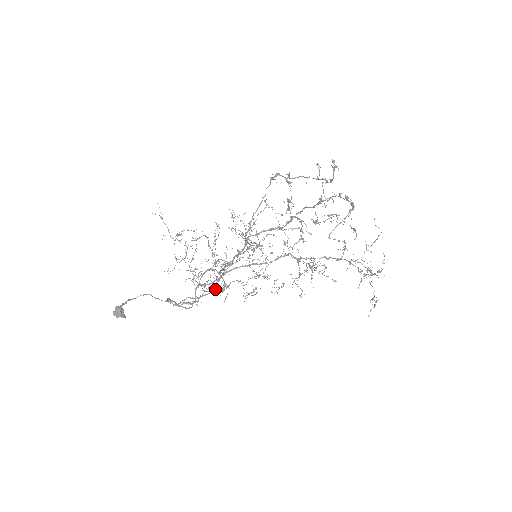
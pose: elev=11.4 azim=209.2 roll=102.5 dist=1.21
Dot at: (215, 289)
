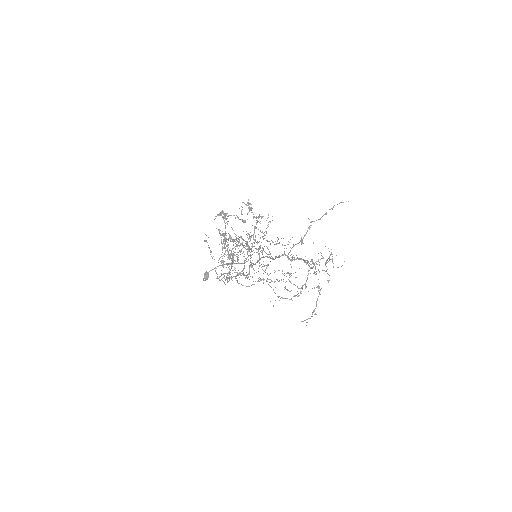
Dot at: (229, 277)
